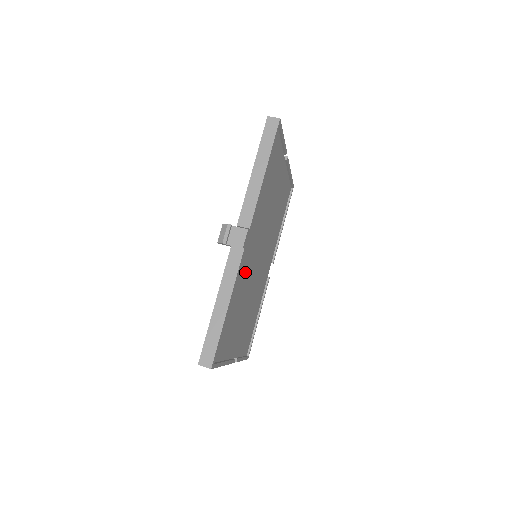
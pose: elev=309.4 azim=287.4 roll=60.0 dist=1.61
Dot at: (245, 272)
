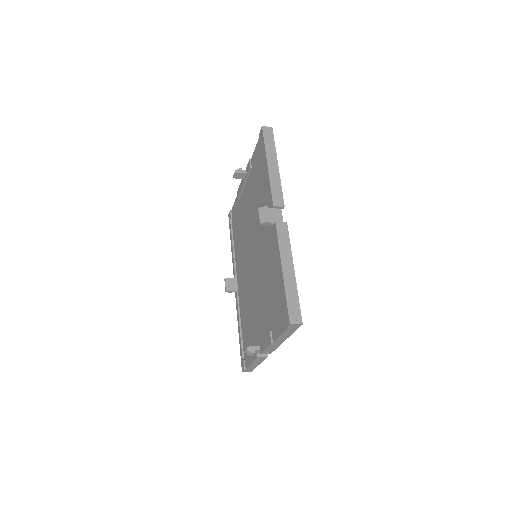
Dot at: occluded
